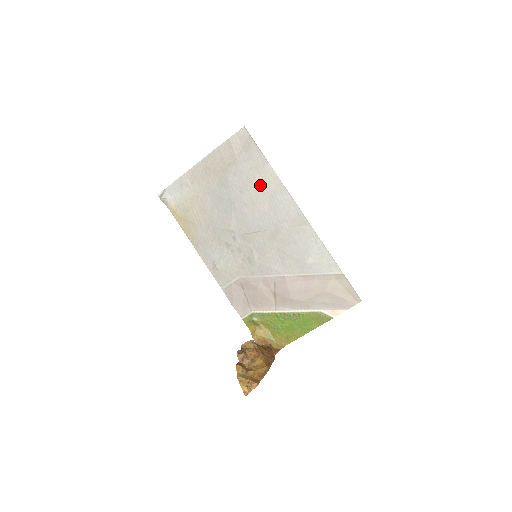
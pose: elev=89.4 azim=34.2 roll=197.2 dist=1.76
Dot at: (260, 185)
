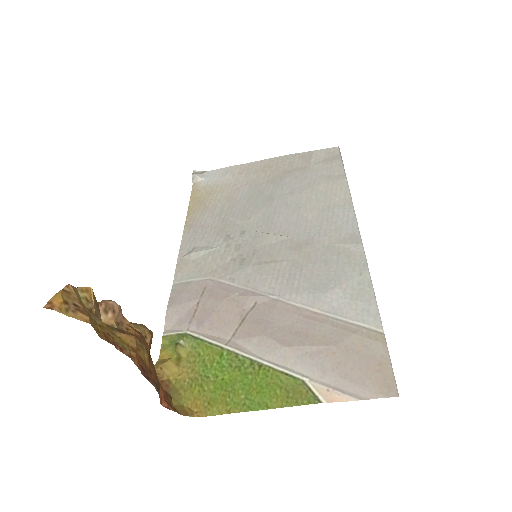
Dot at: (320, 193)
